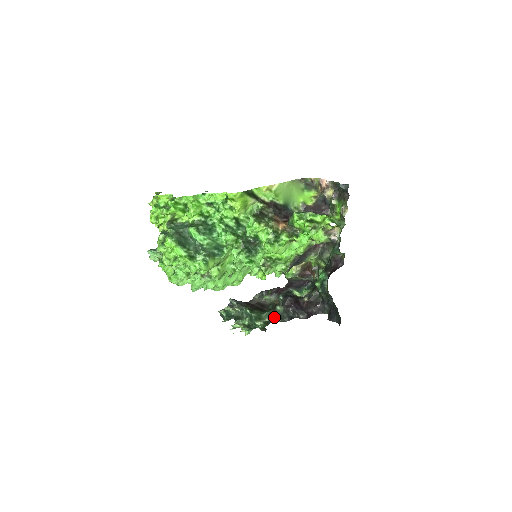
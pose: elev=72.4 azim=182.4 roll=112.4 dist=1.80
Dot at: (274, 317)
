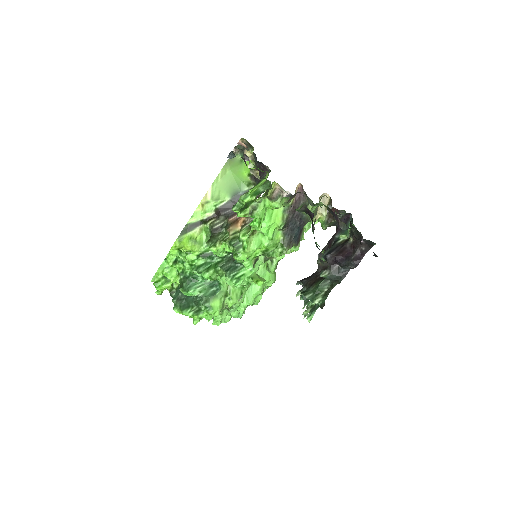
Dot at: (331, 282)
